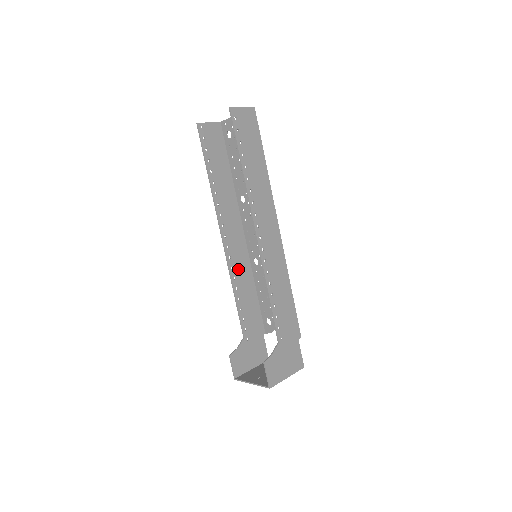
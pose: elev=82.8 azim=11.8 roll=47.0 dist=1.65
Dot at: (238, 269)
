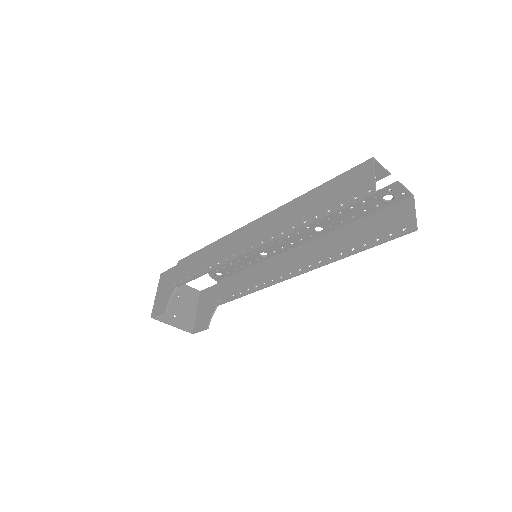
Dot at: (226, 254)
